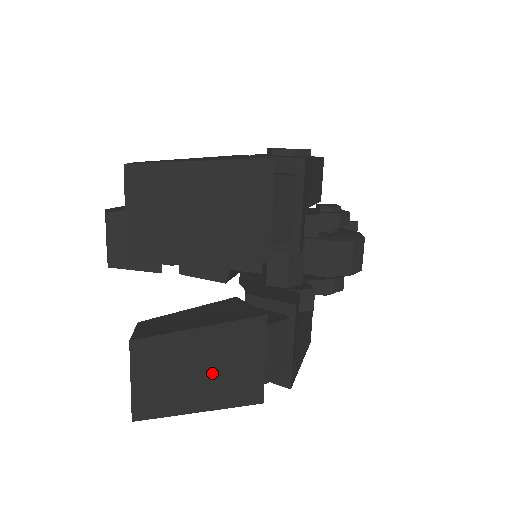
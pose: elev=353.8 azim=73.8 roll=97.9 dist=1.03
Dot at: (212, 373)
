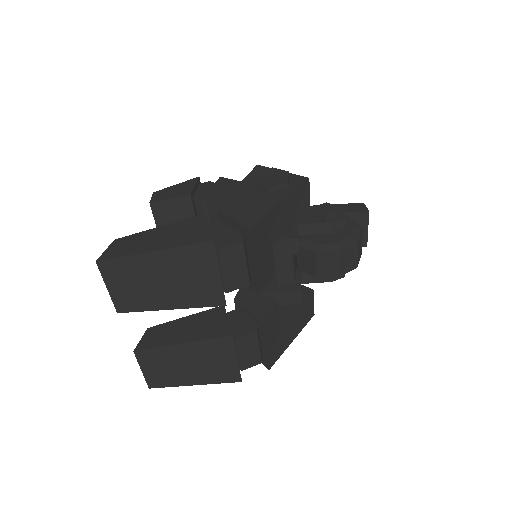
Dot at: (197, 366)
